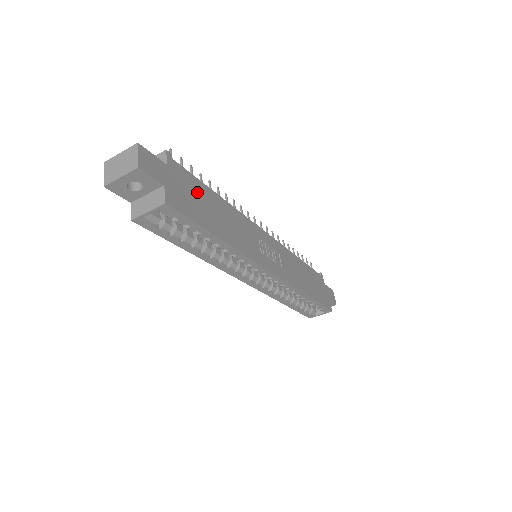
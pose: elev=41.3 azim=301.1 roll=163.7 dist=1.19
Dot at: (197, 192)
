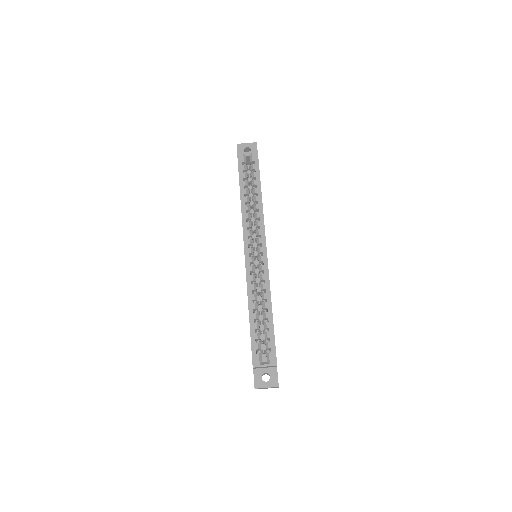
Dot at: occluded
